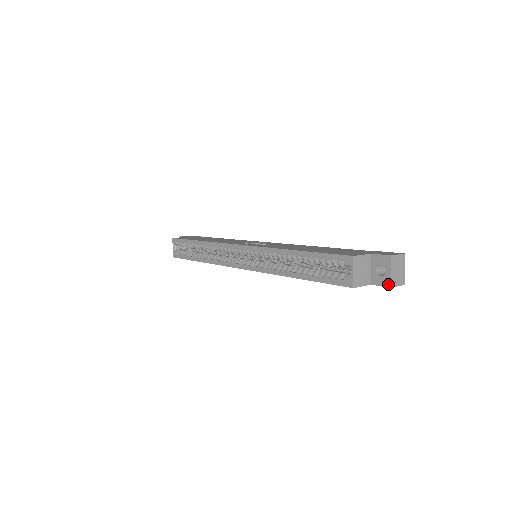
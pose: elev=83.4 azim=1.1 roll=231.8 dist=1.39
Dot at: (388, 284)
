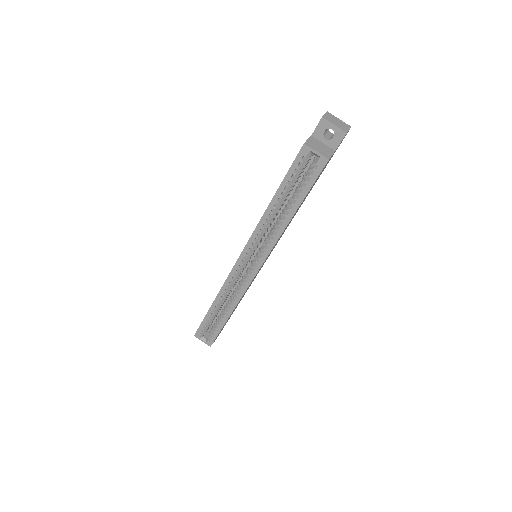
Dot at: (343, 134)
